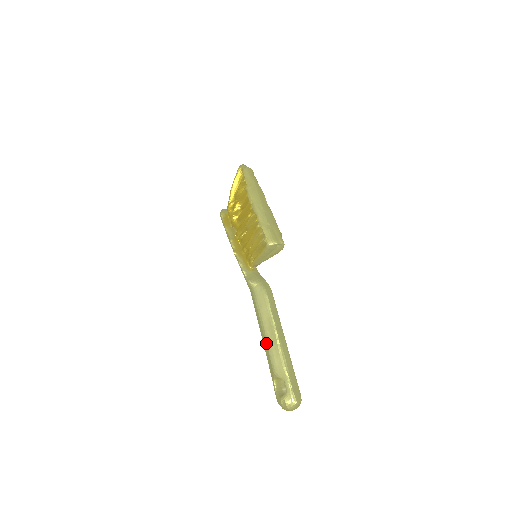
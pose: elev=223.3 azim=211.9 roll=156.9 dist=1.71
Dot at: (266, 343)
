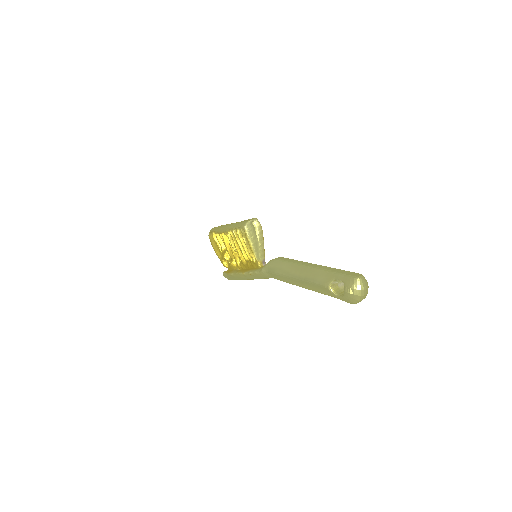
Dot at: (303, 280)
